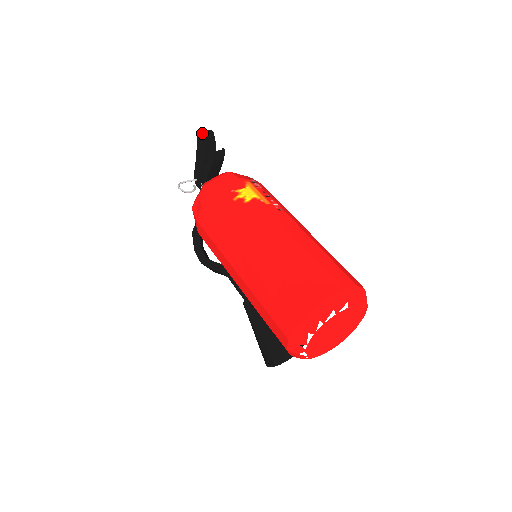
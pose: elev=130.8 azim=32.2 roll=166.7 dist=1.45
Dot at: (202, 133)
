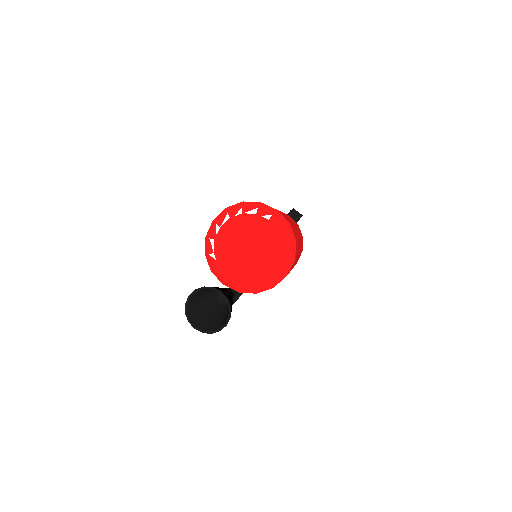
Dot at: (296, 212)
